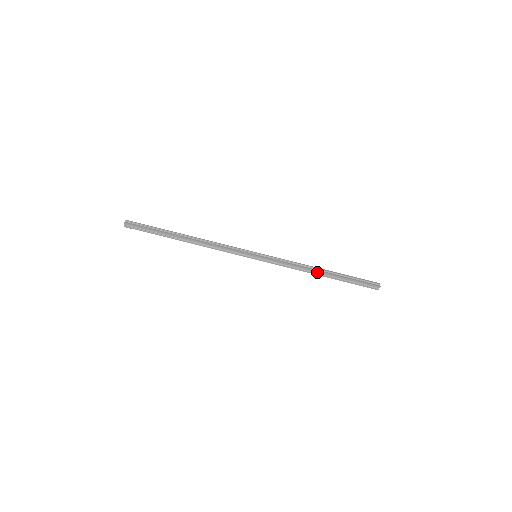
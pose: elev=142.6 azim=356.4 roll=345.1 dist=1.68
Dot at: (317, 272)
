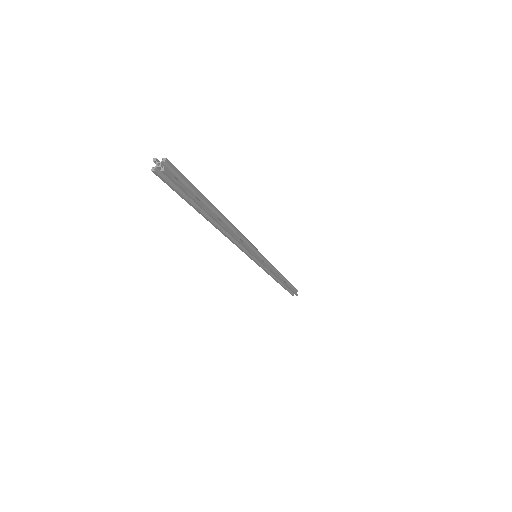
Dot at: occluded
